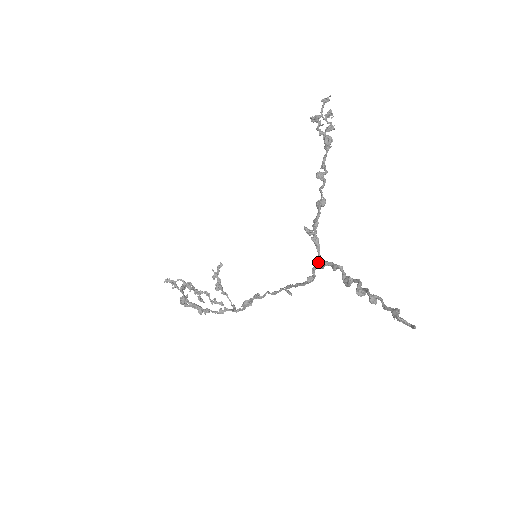
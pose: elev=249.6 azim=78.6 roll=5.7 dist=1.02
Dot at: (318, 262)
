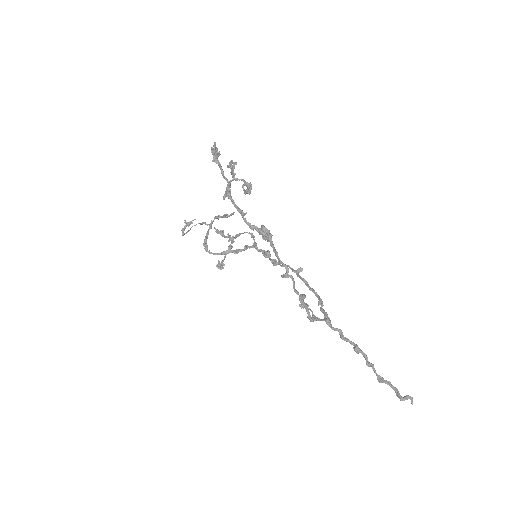
Dot at: occluded
